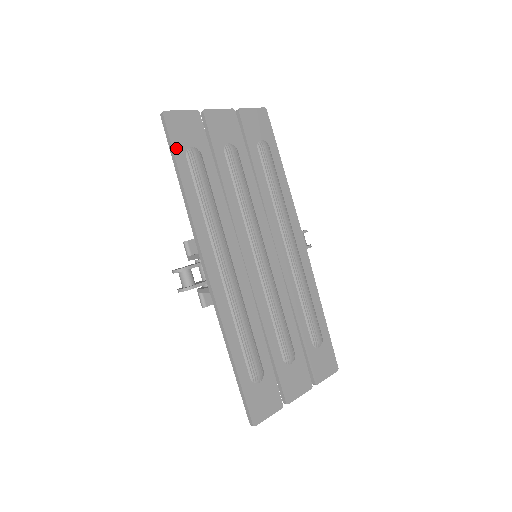
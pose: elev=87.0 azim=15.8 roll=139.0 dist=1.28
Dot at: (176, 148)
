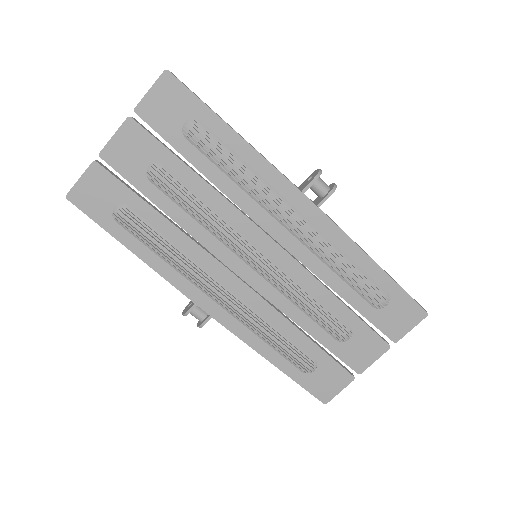
Dot at: (102, 222)
